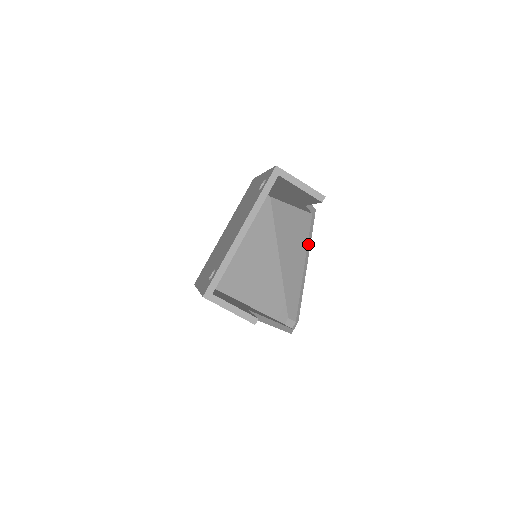
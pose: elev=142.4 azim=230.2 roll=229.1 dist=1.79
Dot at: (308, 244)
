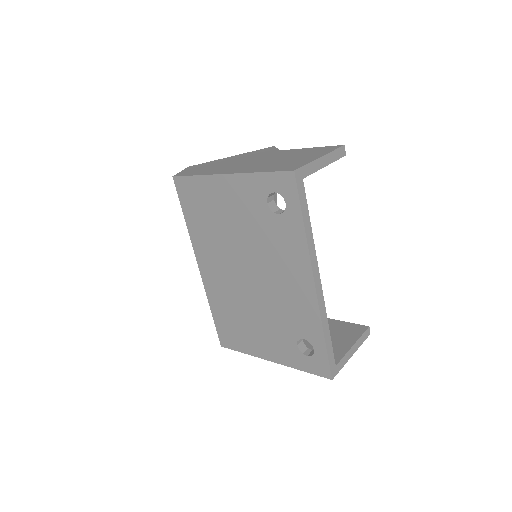
Dot at: occluded
